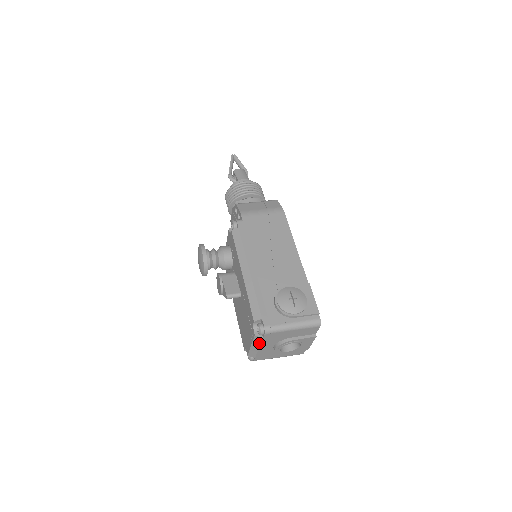
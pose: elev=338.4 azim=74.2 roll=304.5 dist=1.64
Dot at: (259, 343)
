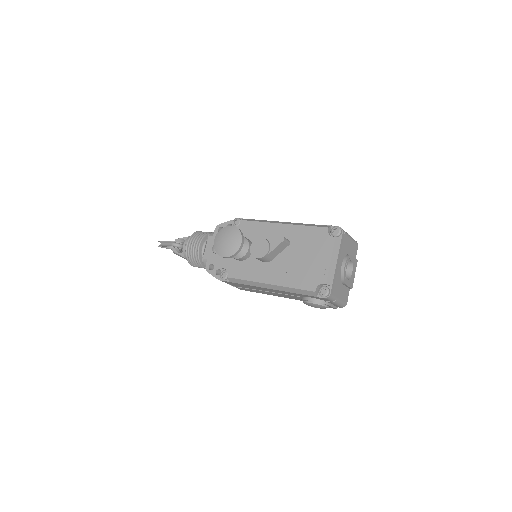
Dot at: (338, 251)
